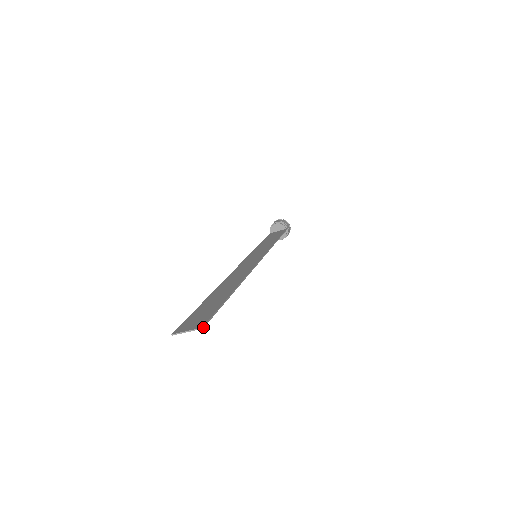
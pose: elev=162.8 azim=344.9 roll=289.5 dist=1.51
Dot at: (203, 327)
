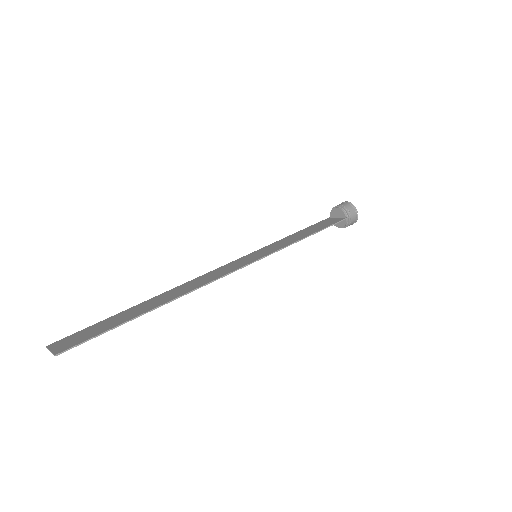
Dot at: (57, 355)
